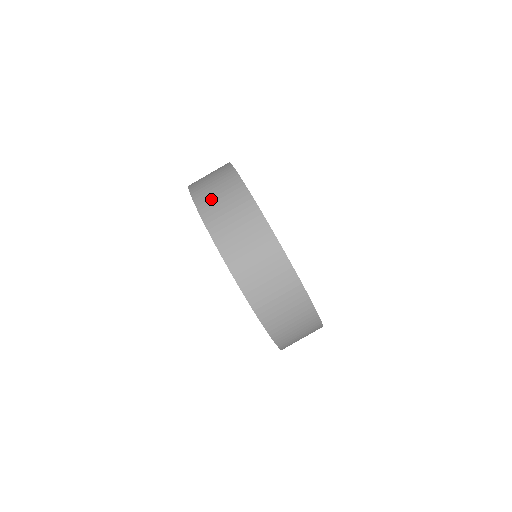
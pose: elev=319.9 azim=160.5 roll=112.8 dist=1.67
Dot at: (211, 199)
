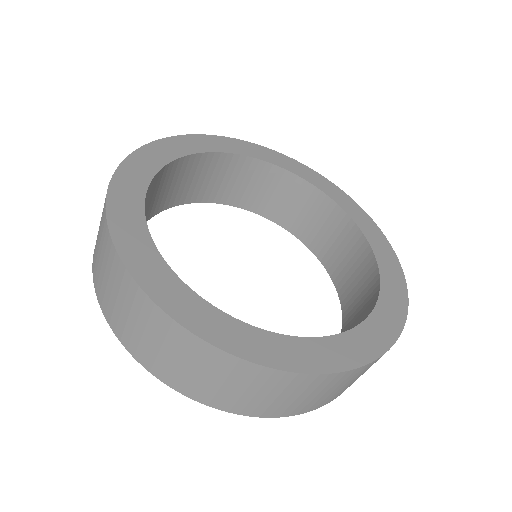
Dot at: (109, 301)
